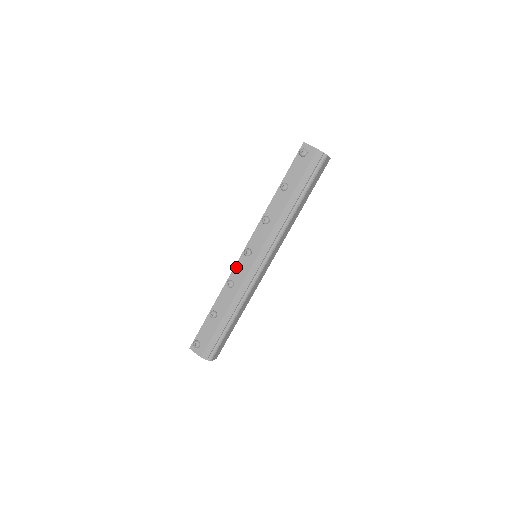
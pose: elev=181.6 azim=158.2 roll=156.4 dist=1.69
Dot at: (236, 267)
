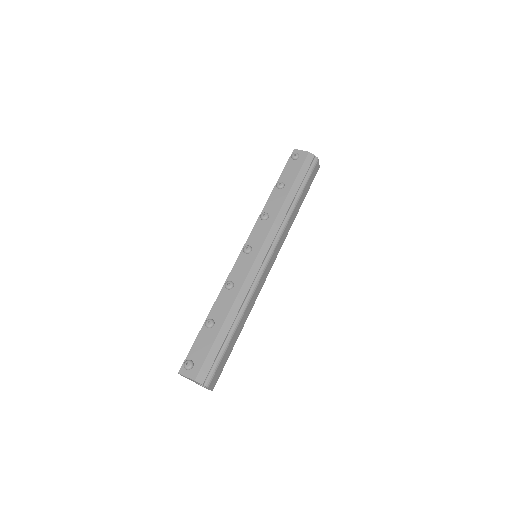
Dot at: (235, 267)
